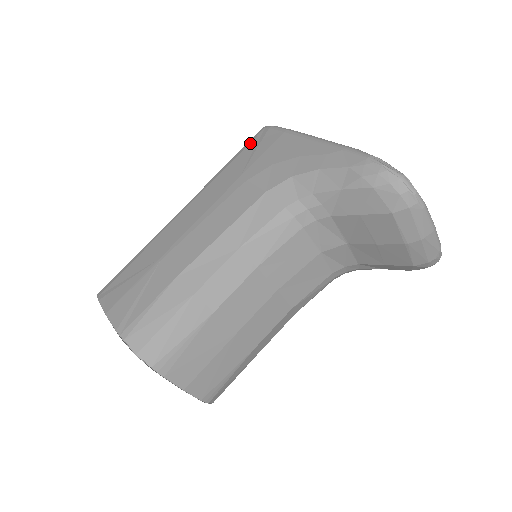
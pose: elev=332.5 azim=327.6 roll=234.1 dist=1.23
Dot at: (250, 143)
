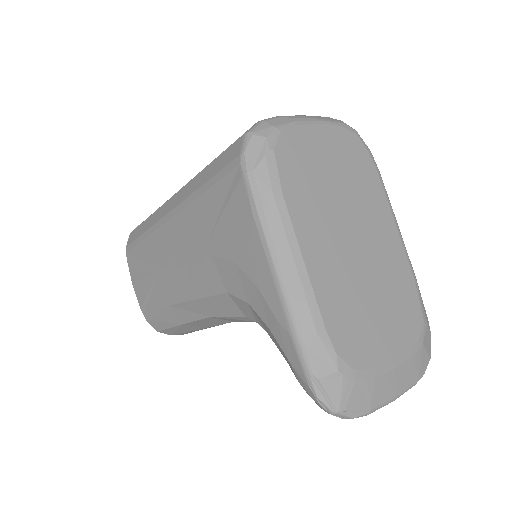
Dot at: (223, 178)
